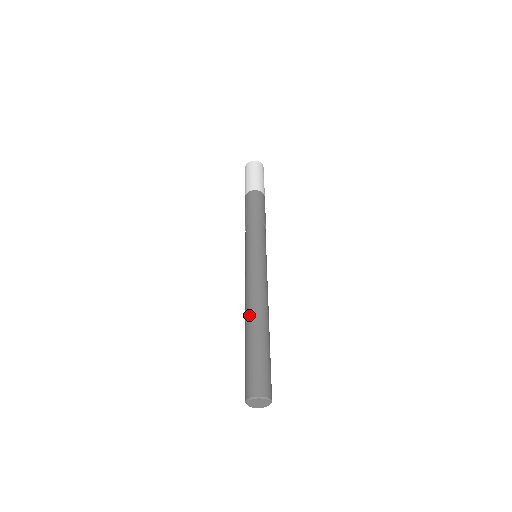
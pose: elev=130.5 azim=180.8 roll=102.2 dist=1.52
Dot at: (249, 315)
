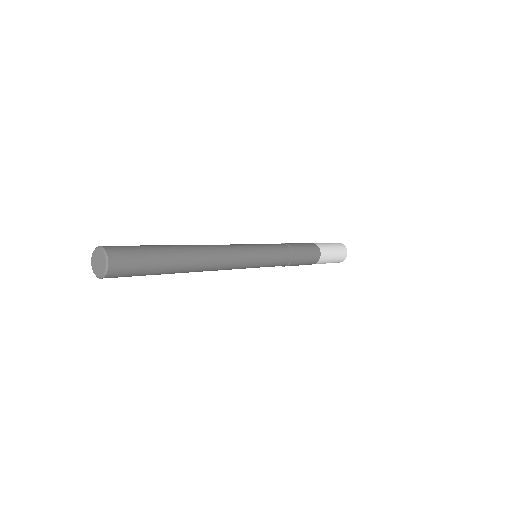
Dot at: occluded
